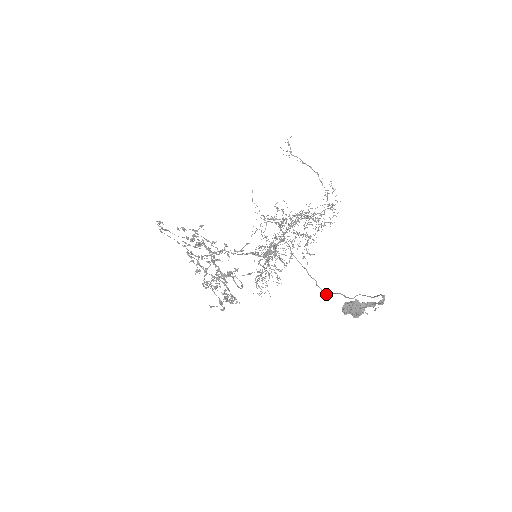
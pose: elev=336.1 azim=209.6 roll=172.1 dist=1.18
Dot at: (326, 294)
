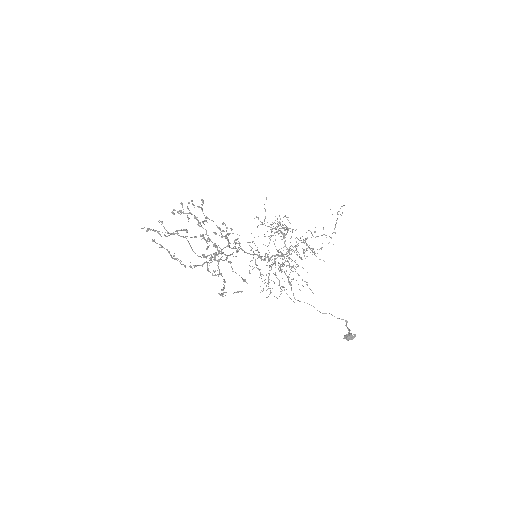
Dot at: (300, 301)
